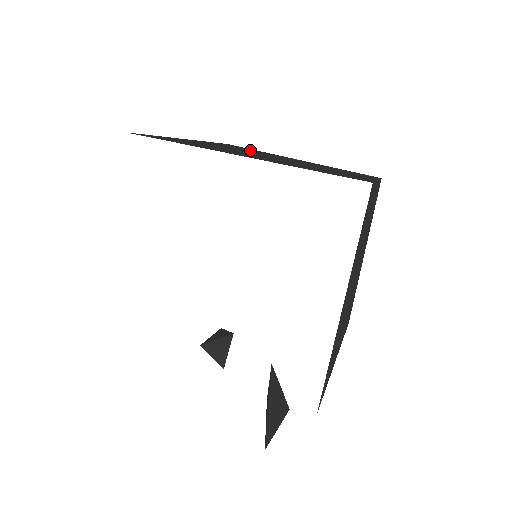
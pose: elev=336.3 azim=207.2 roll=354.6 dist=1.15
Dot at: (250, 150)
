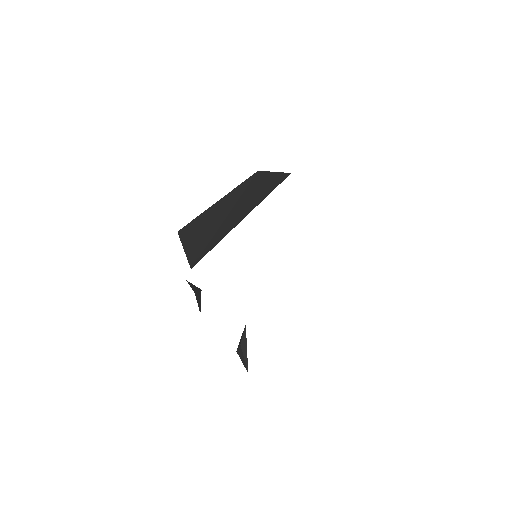
Dot at: occluded
